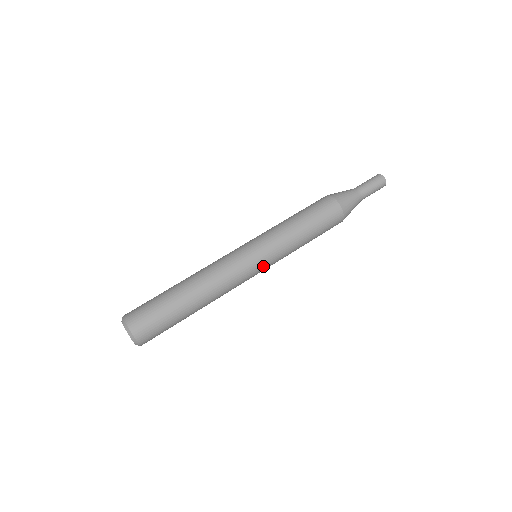
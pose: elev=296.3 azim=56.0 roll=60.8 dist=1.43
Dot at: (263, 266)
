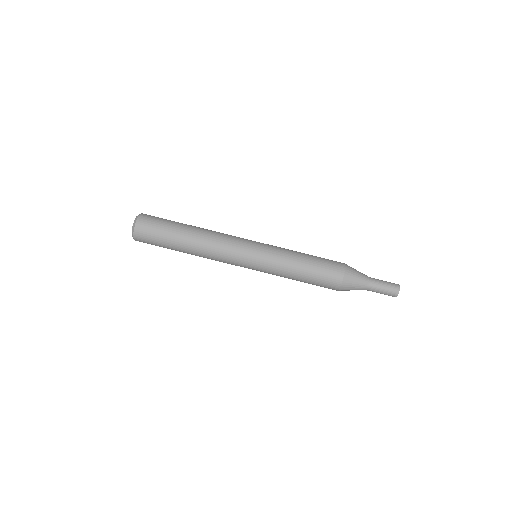
Dot at: occluded
